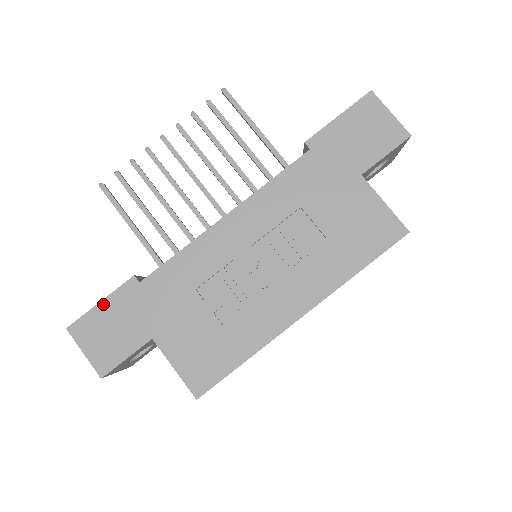
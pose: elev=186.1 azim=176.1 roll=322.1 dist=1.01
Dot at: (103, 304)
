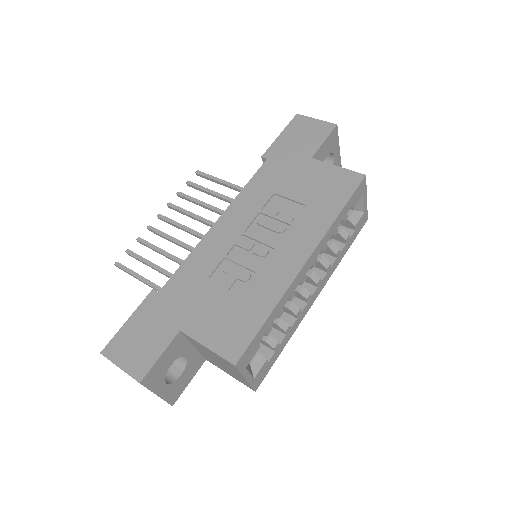
Dot at: (130, 321)
